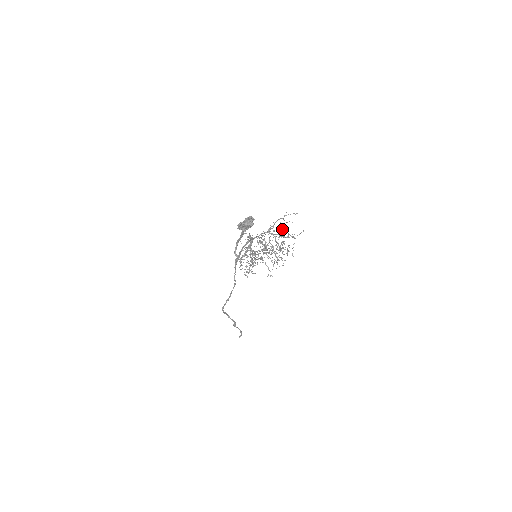
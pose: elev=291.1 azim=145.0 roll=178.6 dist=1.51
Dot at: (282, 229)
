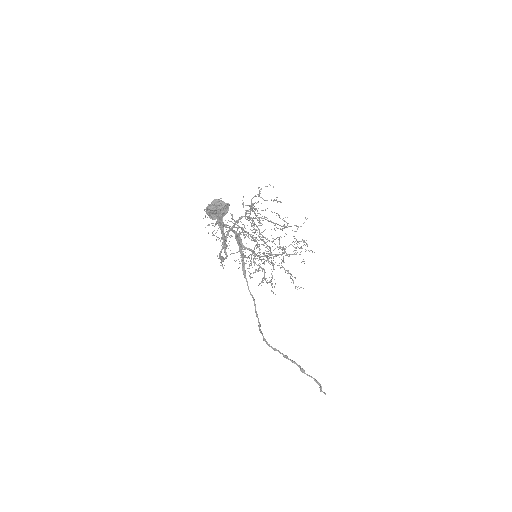
Dot at: occluded
